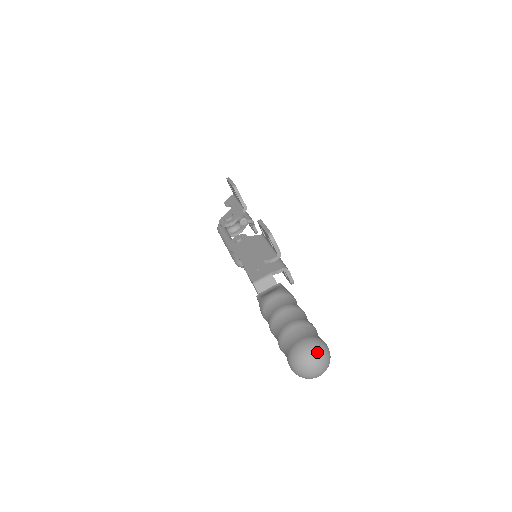
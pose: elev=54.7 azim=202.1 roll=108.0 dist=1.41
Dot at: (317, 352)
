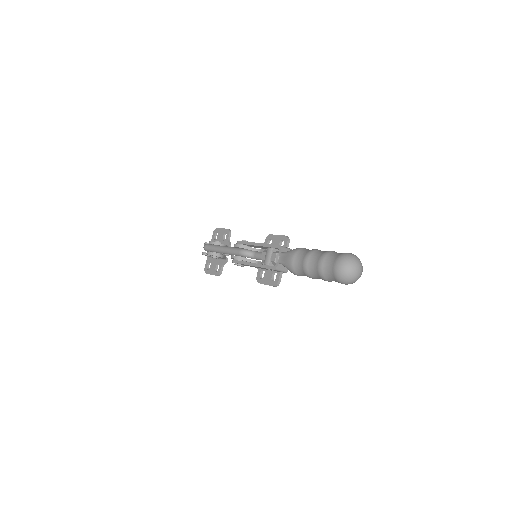
Dot at: occluded
